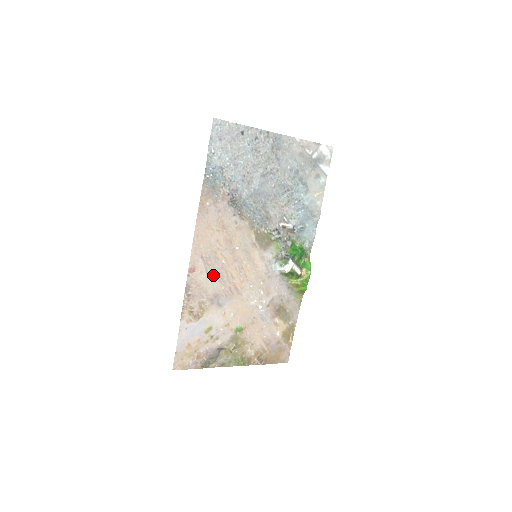
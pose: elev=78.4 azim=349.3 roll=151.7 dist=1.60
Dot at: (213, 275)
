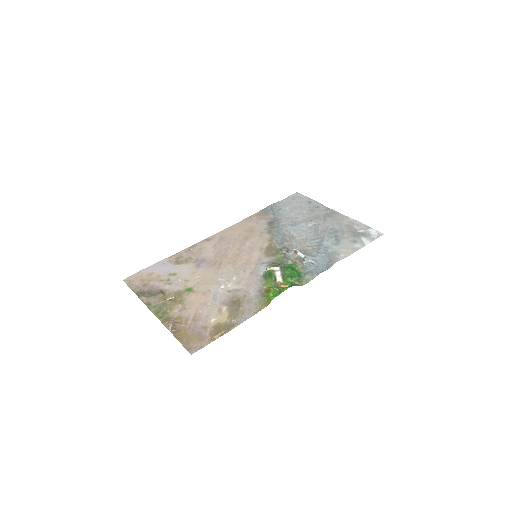
Dot at: (216, 249)
